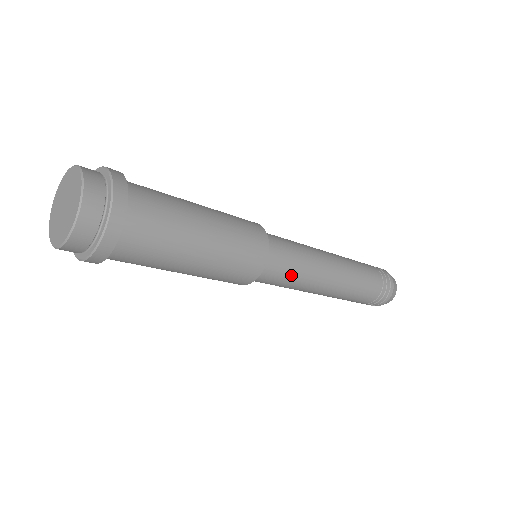
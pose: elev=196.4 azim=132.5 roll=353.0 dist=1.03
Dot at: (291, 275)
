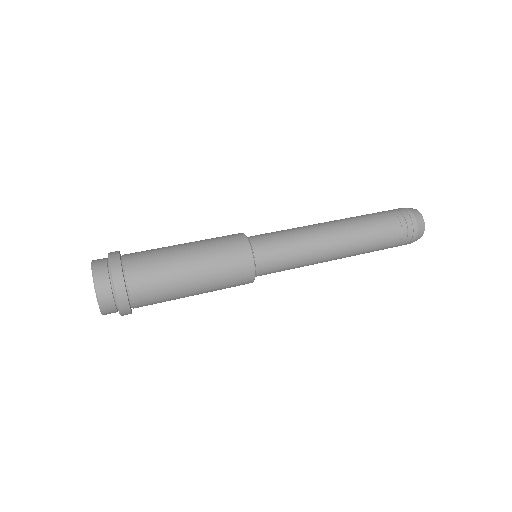
Dot at: (287, 268)
